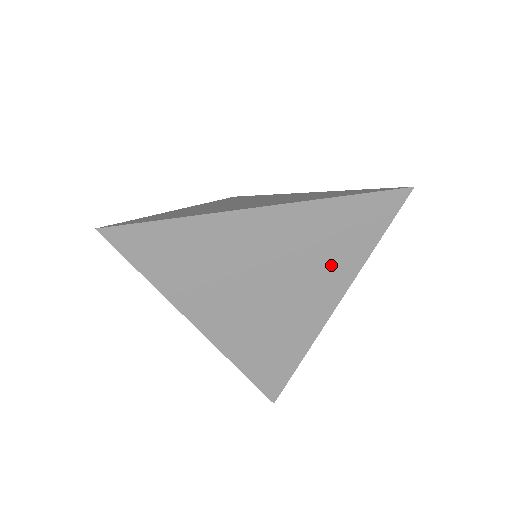
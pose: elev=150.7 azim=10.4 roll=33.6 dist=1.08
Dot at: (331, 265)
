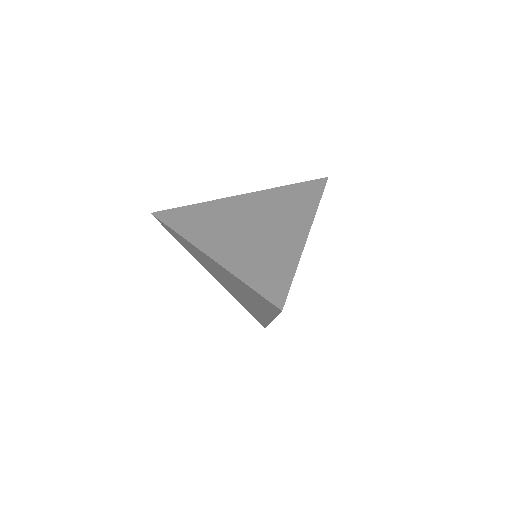
Dot at: occluded
